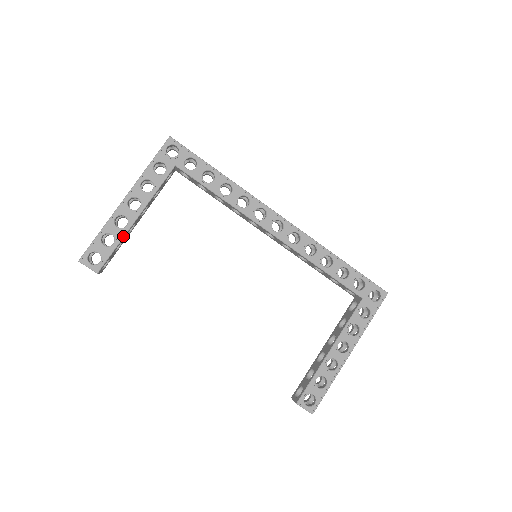
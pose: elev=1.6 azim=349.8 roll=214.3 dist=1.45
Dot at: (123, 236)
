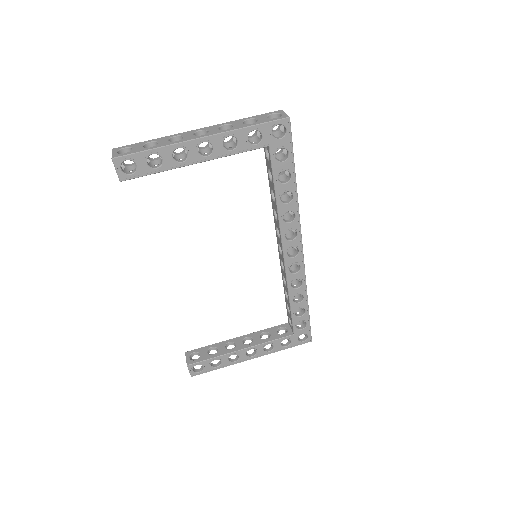
Dot at: (171, 168)
